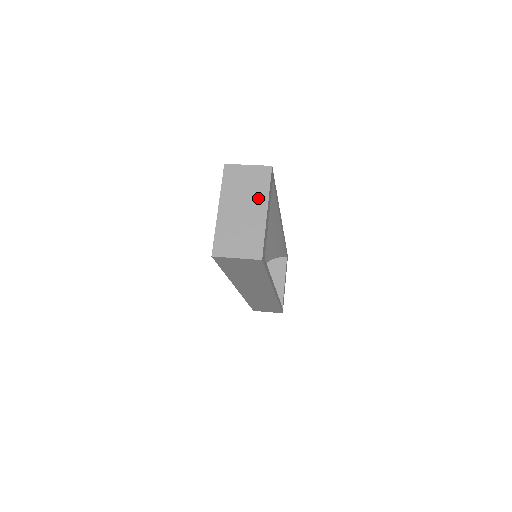
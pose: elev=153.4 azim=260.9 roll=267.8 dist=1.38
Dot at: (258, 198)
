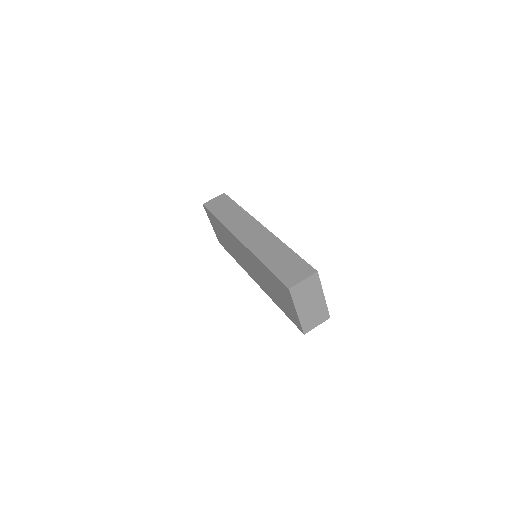
Dot at: (317, 293)
